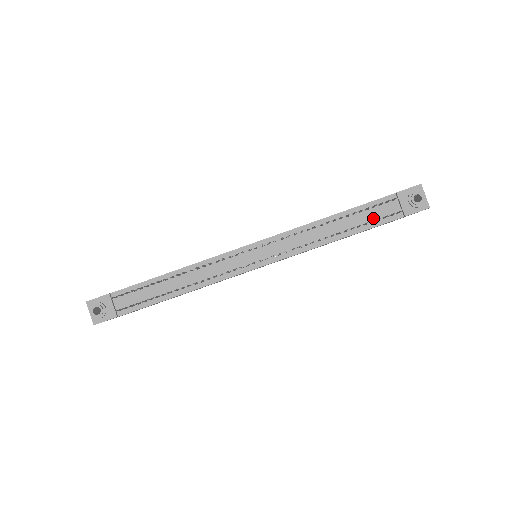
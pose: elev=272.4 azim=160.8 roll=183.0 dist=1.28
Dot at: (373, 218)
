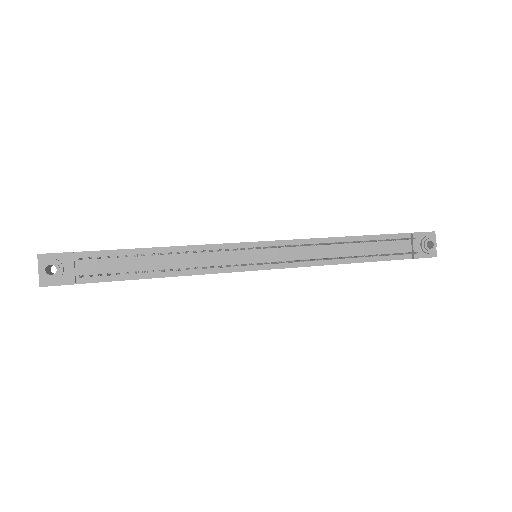
Dot at: (385, 251)
